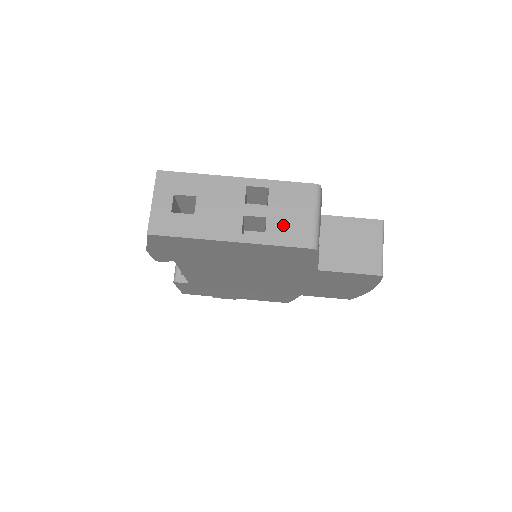
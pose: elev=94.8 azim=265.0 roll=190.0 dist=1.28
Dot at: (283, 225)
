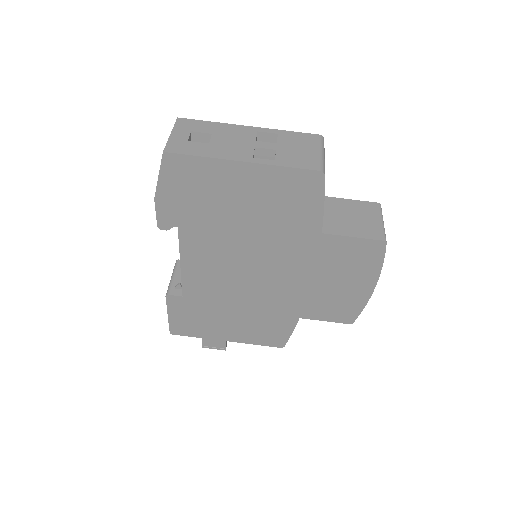
Dot at: (292, 155)
